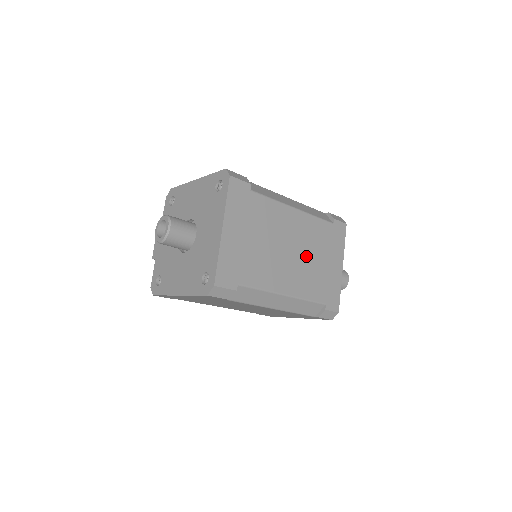
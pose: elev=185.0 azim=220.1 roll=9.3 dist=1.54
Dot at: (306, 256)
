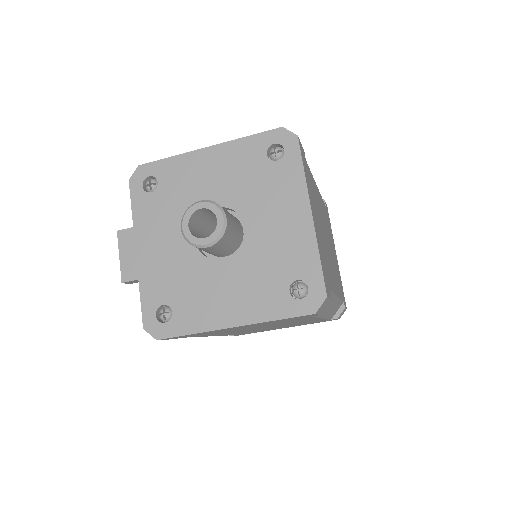
Dot at: (330, 246)
